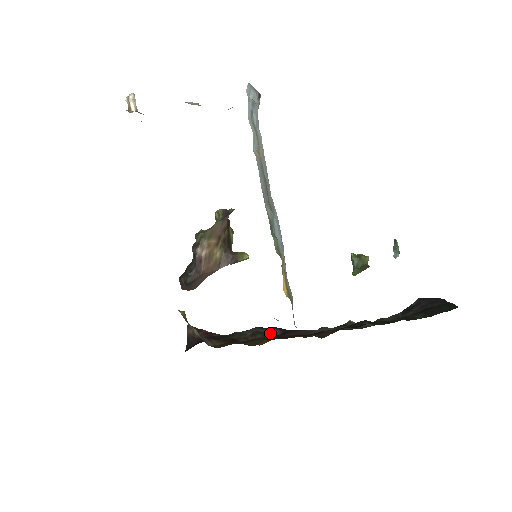
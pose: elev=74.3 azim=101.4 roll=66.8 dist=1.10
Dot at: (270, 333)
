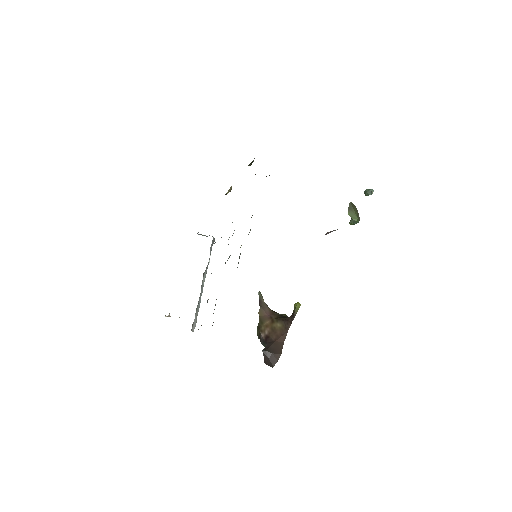
Dot at: occluded
